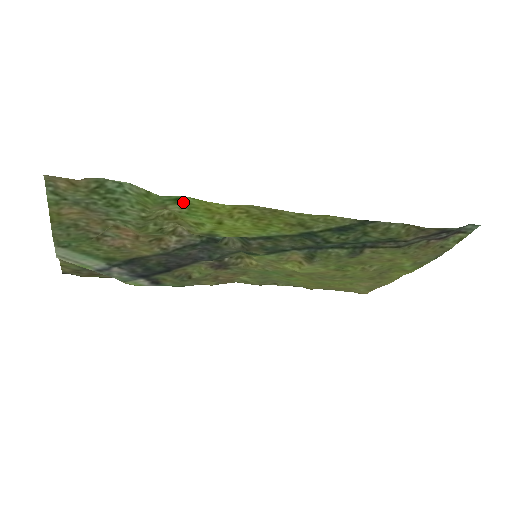
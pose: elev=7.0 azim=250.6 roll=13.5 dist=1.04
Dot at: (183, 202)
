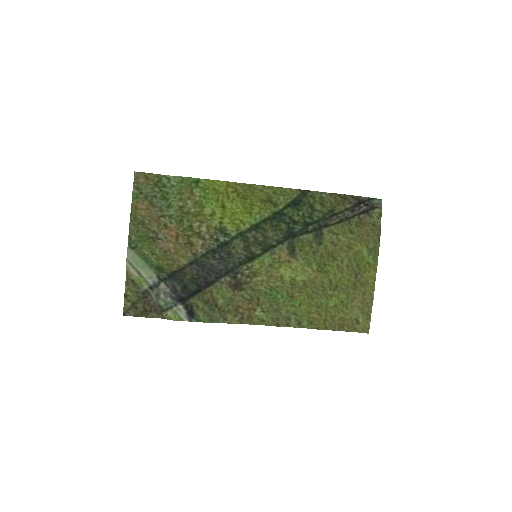
Dot at: (201, 185)
